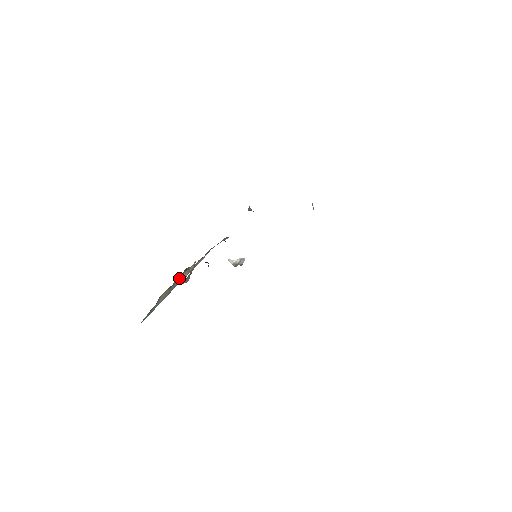
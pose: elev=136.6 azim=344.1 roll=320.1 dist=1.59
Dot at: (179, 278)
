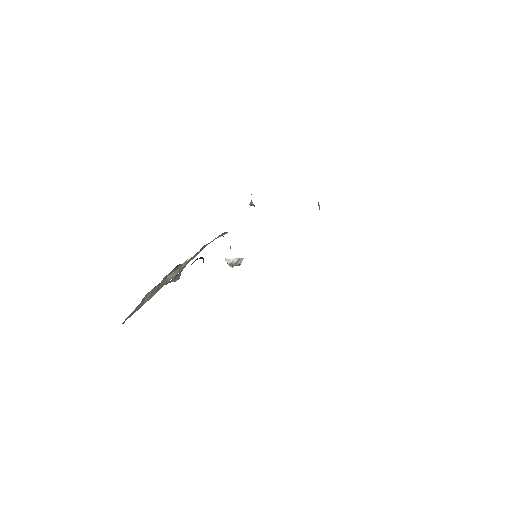
Dot at: (168, 276)
